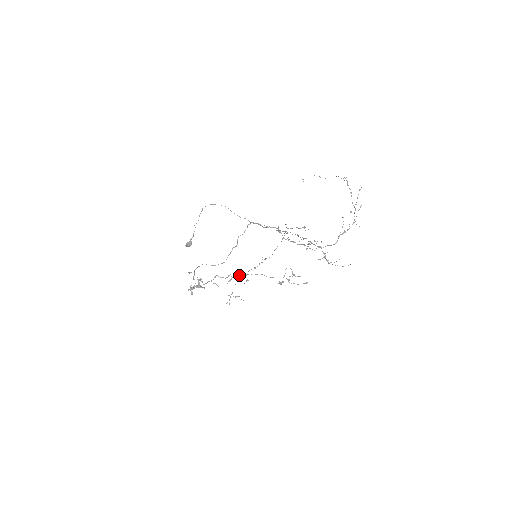
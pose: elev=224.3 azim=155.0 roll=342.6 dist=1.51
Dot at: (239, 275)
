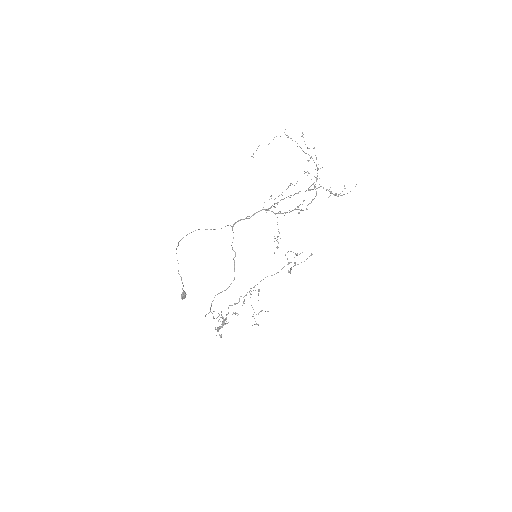
Dot at: occluded
